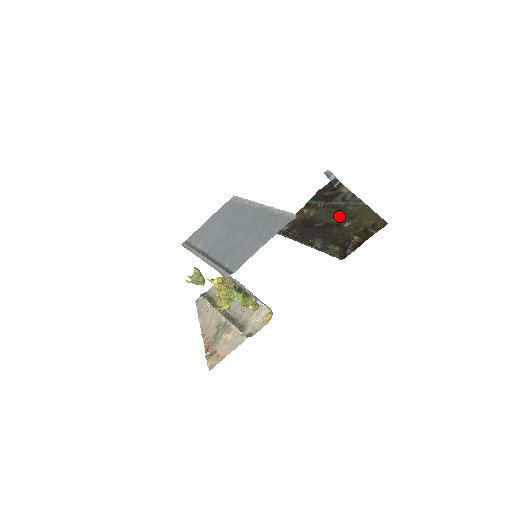
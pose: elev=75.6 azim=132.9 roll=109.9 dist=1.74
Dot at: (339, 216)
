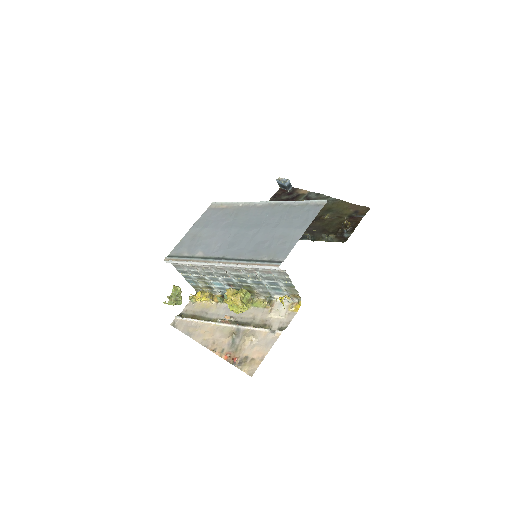
Dot at: occluded
